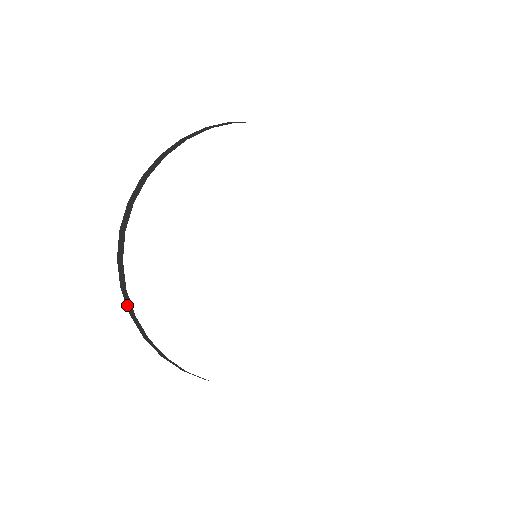
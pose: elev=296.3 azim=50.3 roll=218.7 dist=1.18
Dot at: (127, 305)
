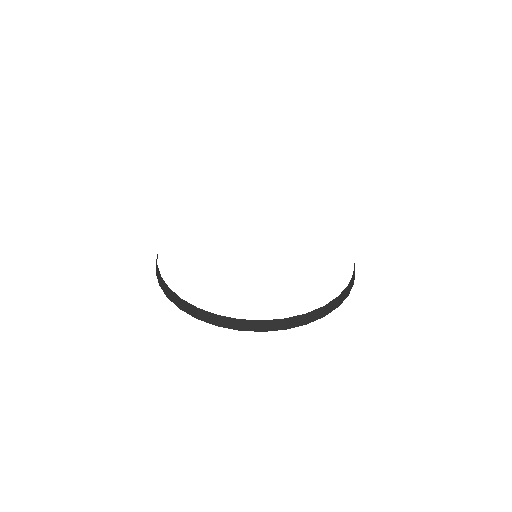
Dot at: occluded
